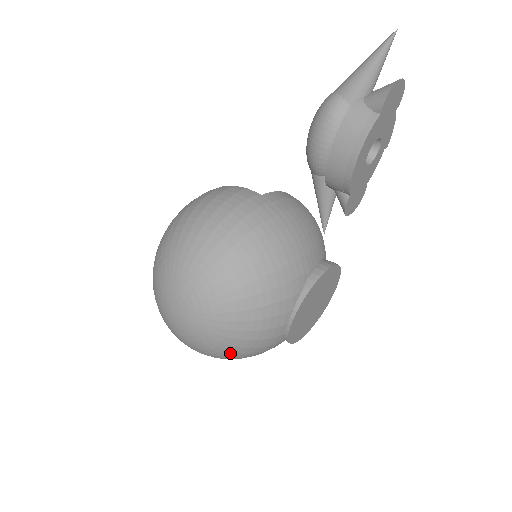
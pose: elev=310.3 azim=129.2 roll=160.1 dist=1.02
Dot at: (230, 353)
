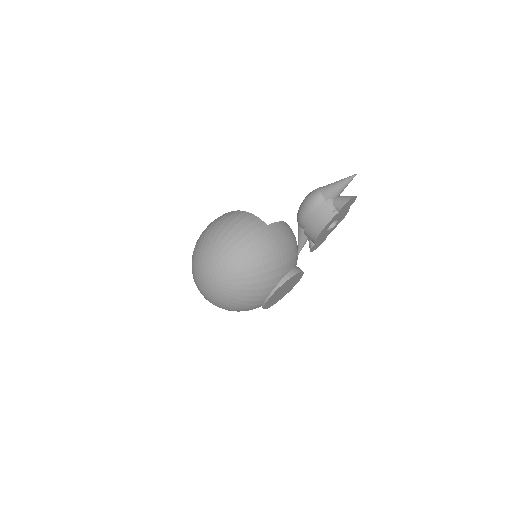
Dot at: (229, 308)
